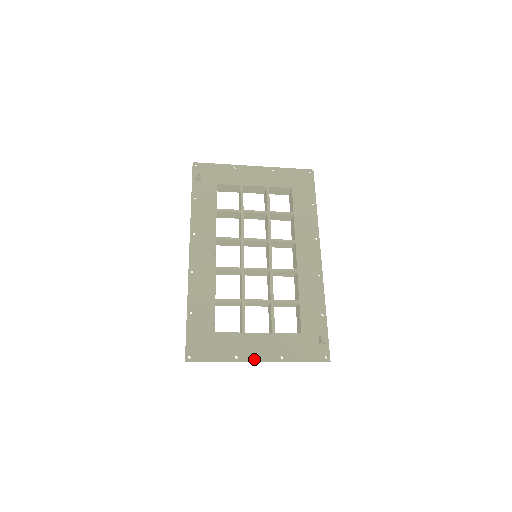
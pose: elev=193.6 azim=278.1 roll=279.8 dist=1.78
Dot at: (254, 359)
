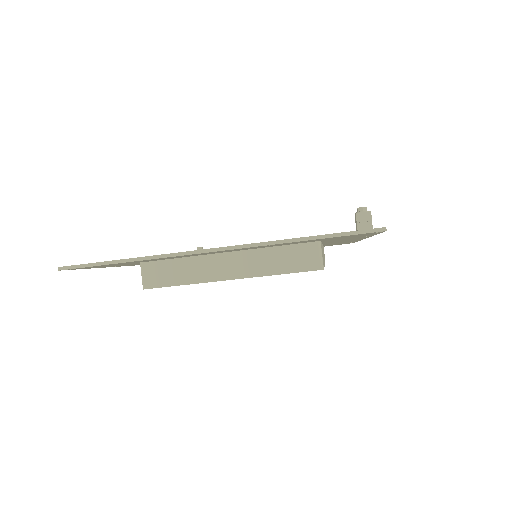
Dot at: (202, 249)
